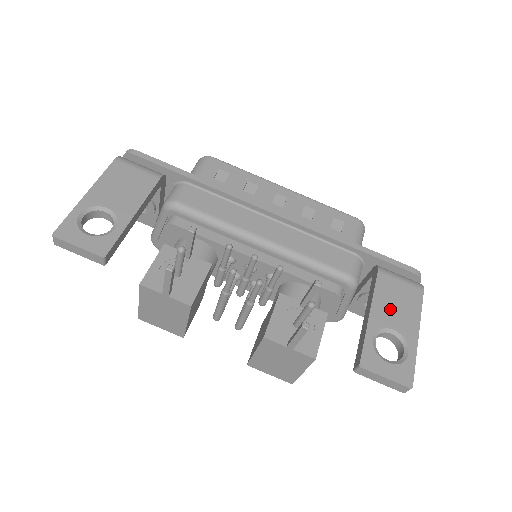
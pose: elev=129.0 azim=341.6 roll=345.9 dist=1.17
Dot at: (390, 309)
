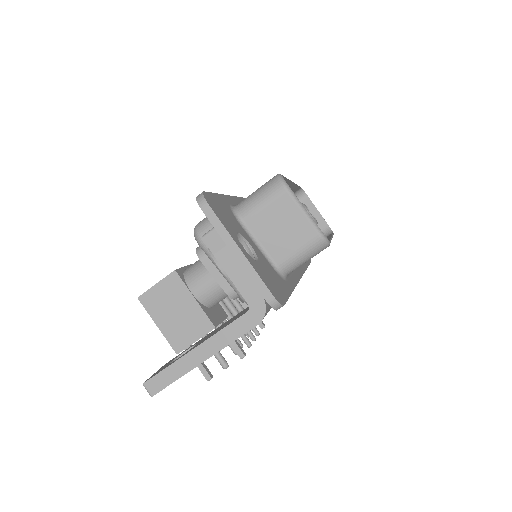
Dot at: occluded
